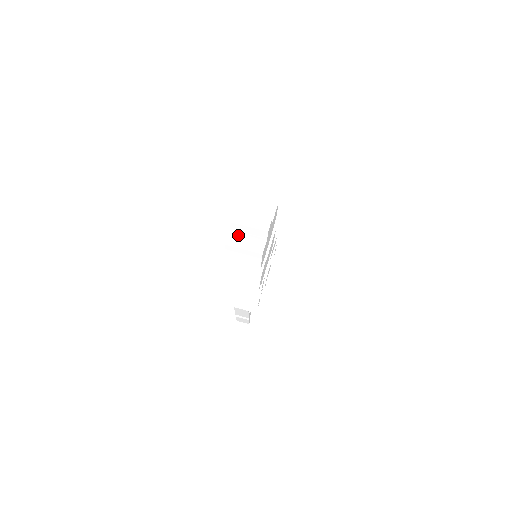
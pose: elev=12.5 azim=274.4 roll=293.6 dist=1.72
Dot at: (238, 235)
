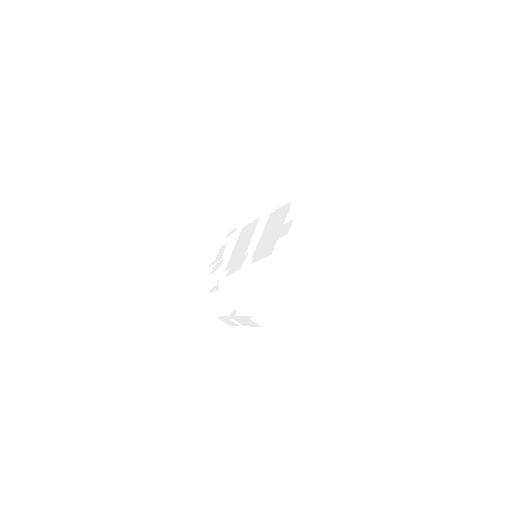
Dot at: (284, 248)
